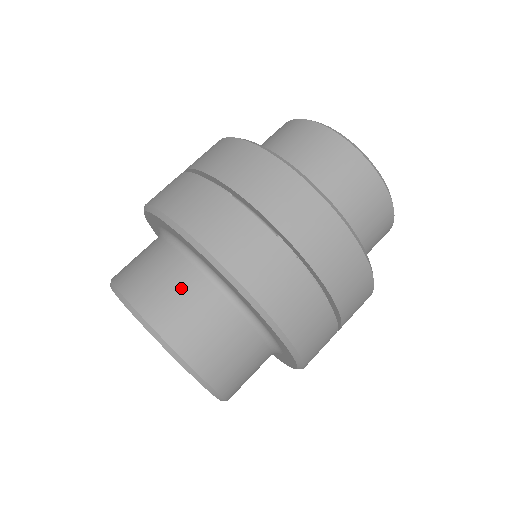
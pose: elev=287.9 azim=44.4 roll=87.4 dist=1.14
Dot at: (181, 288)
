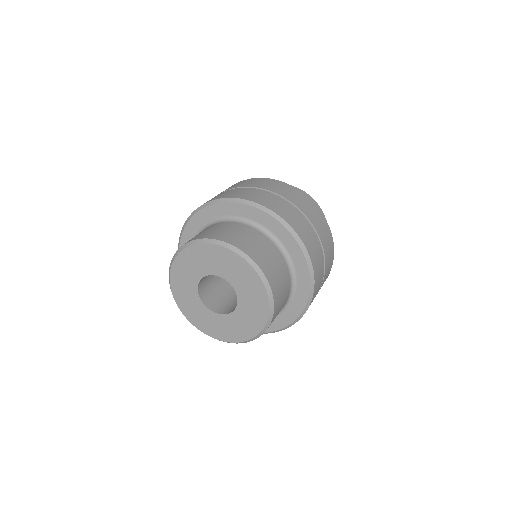
Dot at: (203, 231)
